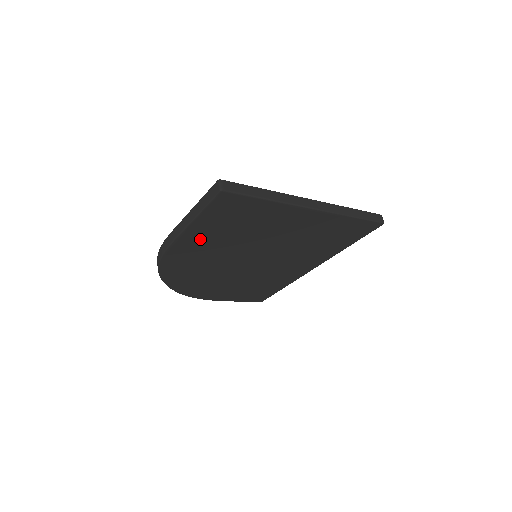
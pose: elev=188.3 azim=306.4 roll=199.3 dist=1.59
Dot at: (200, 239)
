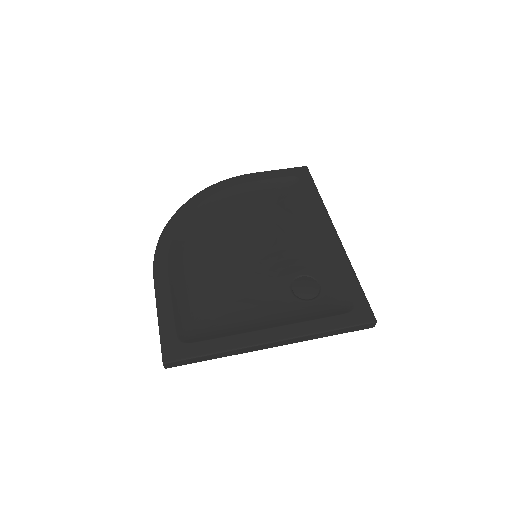
Dot at: occluded
